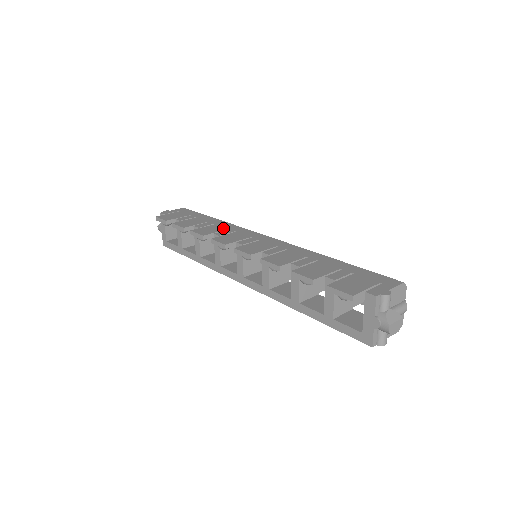
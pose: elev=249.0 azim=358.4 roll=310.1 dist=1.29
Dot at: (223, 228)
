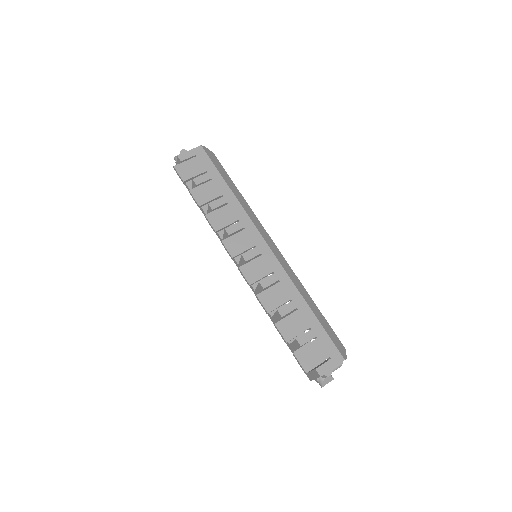
Dot at: (234, 217)
